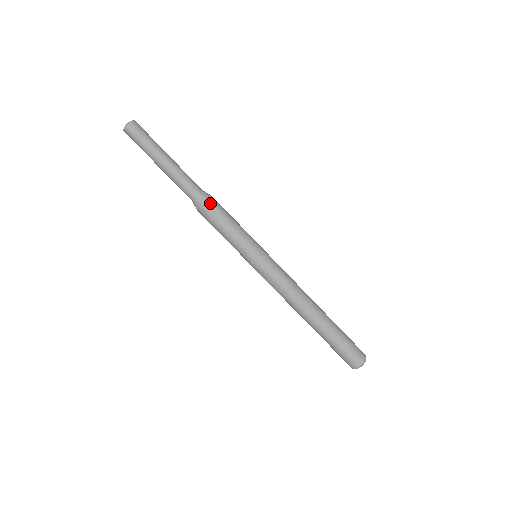
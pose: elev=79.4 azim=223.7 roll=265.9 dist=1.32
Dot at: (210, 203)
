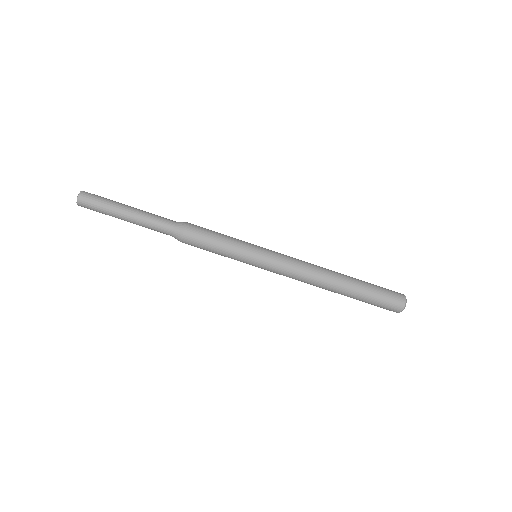
Dot at: (191, 225)
